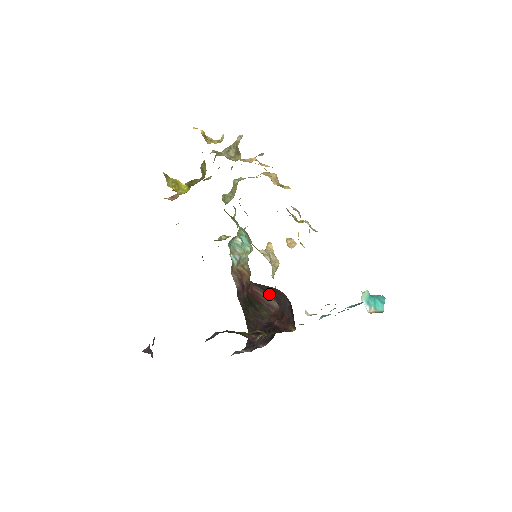
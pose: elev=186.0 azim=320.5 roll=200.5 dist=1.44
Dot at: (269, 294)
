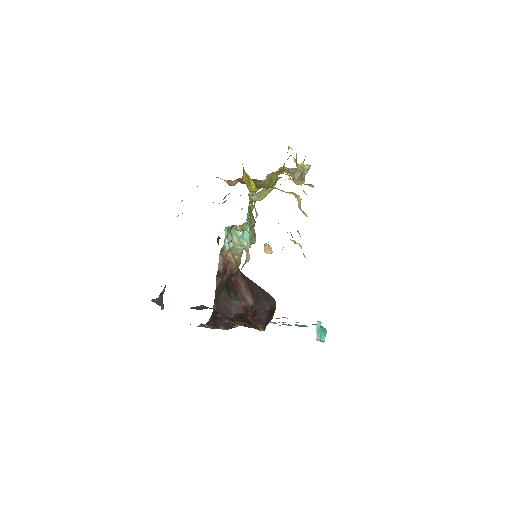
Dot at: (251, 291)
